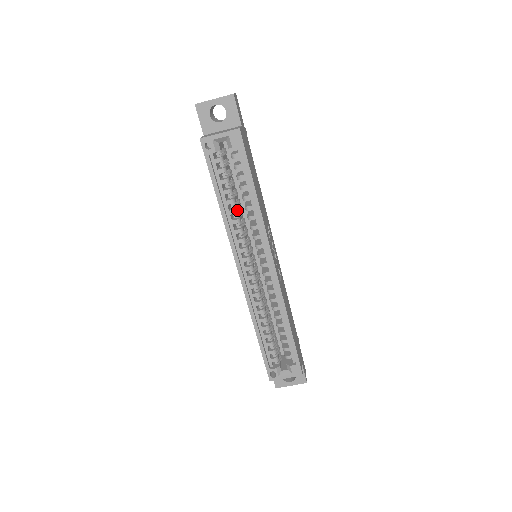
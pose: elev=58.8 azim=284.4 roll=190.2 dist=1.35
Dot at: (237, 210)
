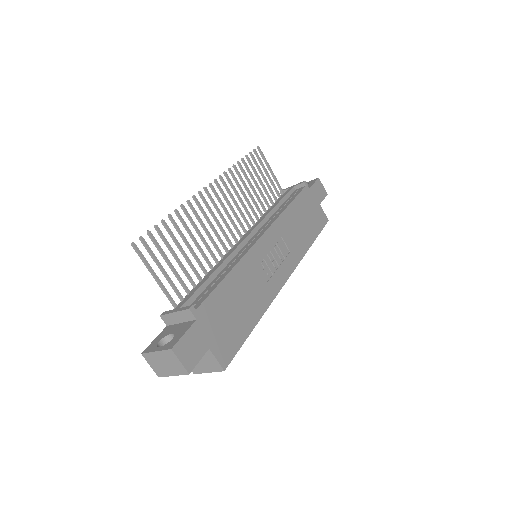
Dot at: occluded
